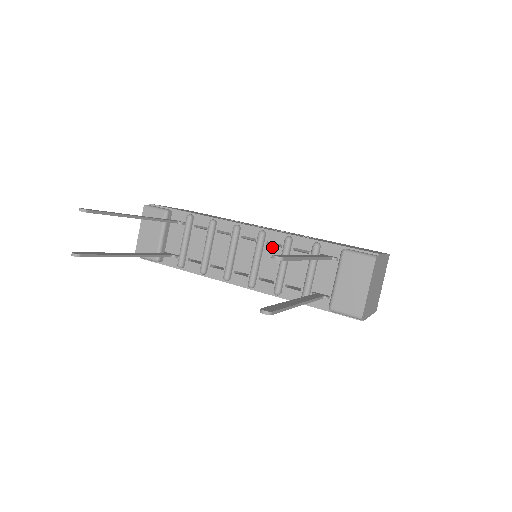
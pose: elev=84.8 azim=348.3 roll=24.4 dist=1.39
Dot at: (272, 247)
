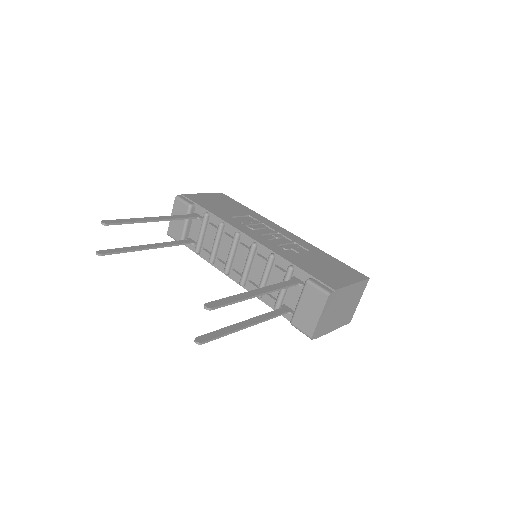
Dot at: (260, 258)
